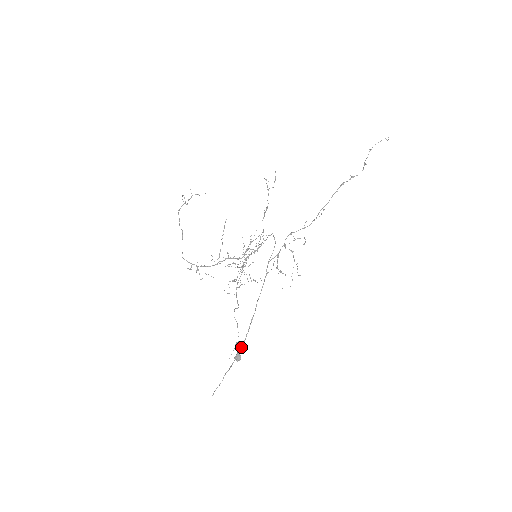
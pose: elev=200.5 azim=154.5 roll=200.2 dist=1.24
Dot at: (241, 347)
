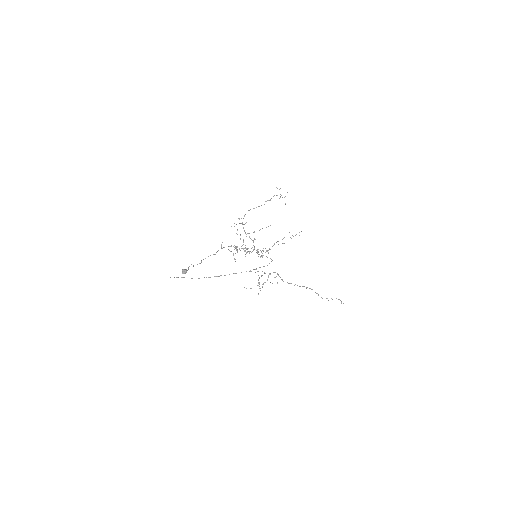
Dot at: occluded
